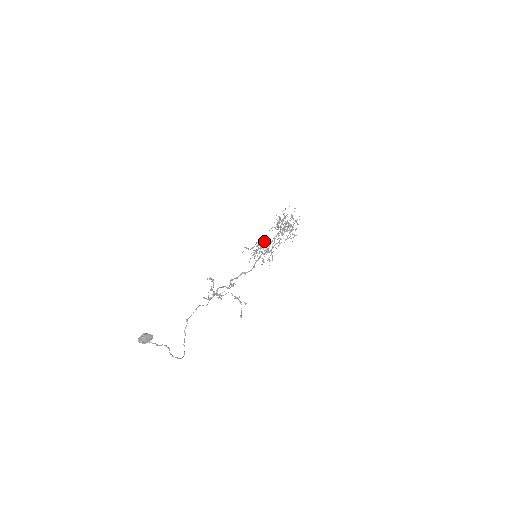
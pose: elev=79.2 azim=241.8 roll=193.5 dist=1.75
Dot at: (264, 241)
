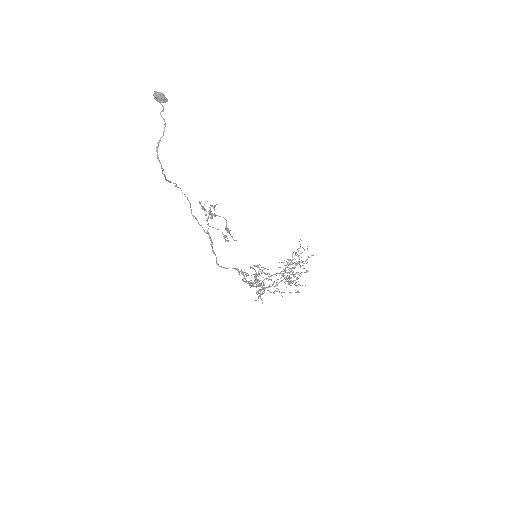
Dot at: occluded
